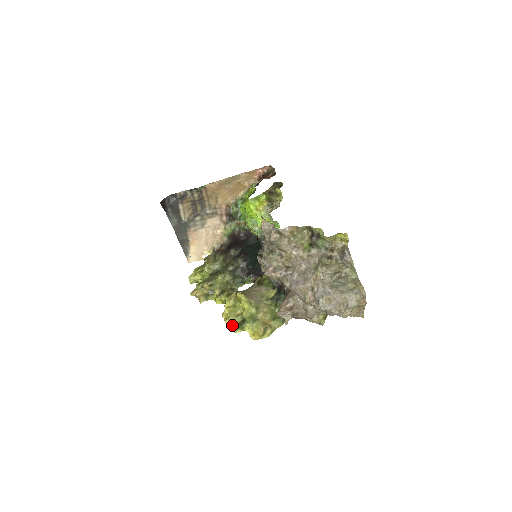
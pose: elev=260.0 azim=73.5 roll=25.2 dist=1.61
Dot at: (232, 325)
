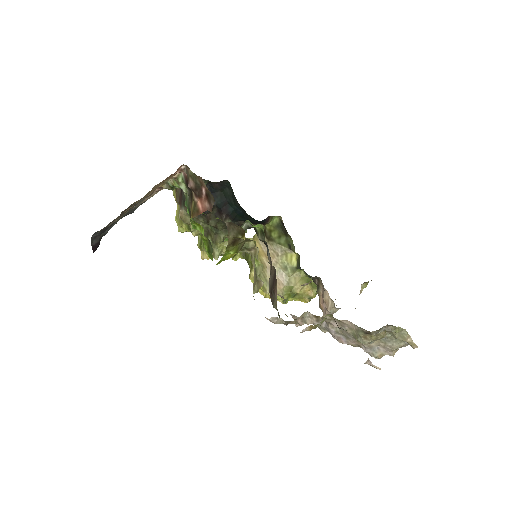
Dot at: occluded
